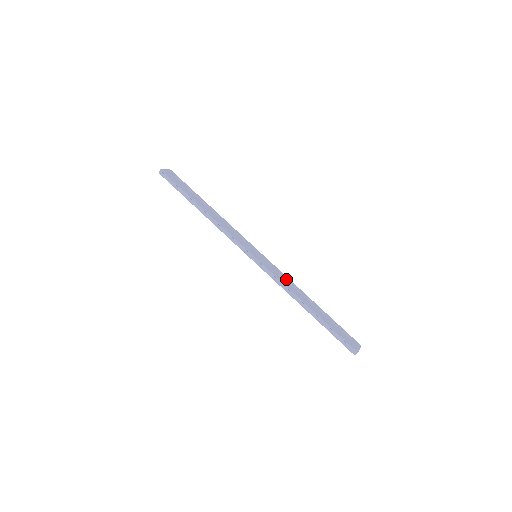
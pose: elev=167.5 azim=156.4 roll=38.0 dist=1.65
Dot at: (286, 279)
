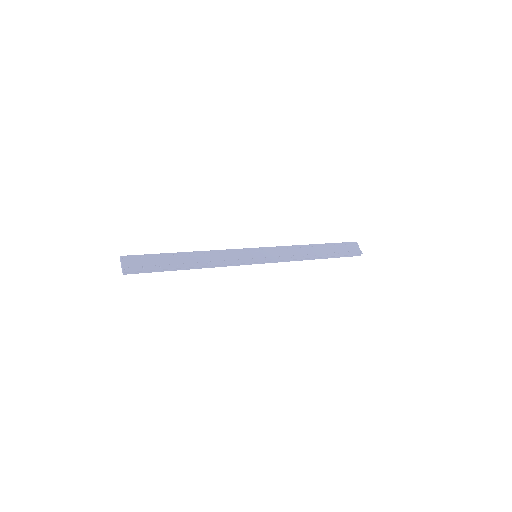
Dot at: (287, 250)
